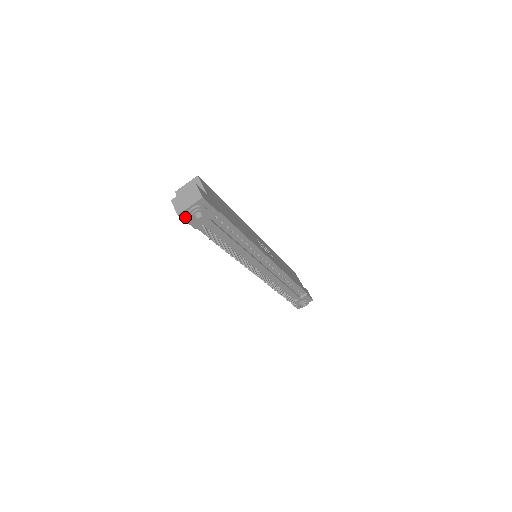
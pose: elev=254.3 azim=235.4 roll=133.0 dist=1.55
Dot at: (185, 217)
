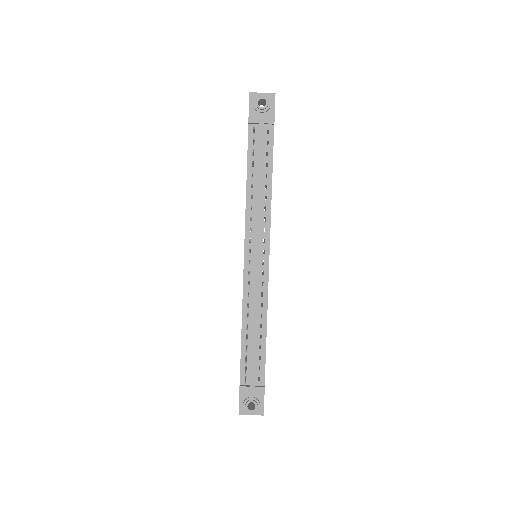
Dot at: (252, 101)
